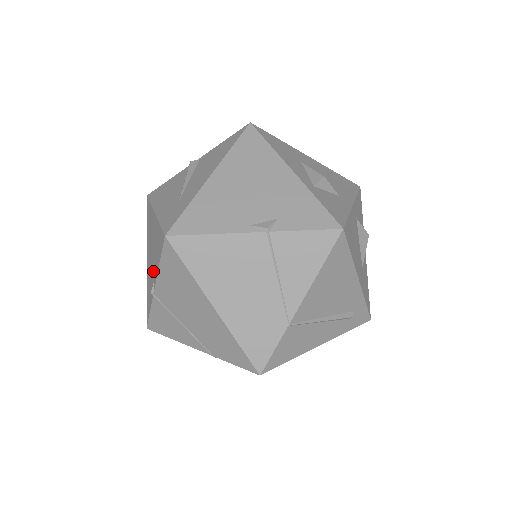
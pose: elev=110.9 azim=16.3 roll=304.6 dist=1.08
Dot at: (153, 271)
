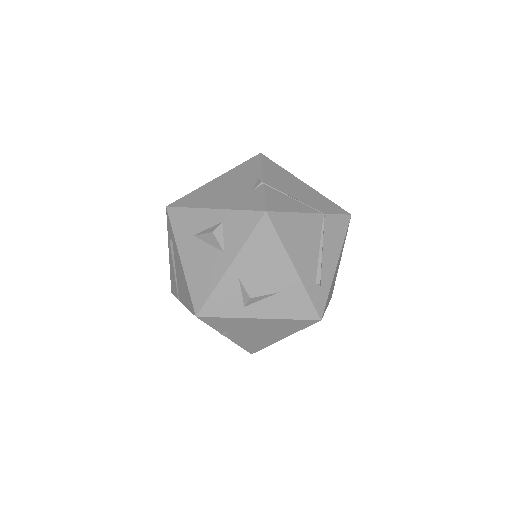
Dot at: (248, 182)
